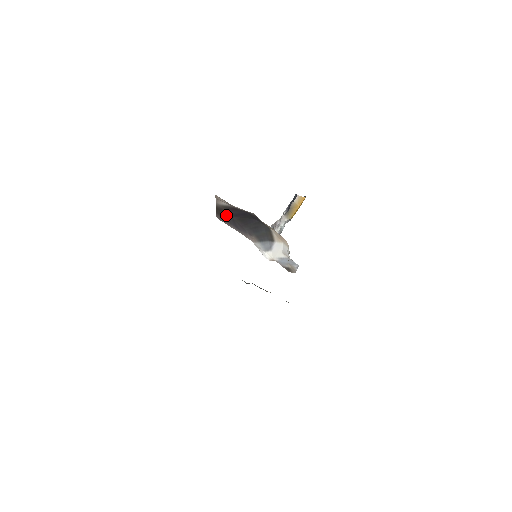
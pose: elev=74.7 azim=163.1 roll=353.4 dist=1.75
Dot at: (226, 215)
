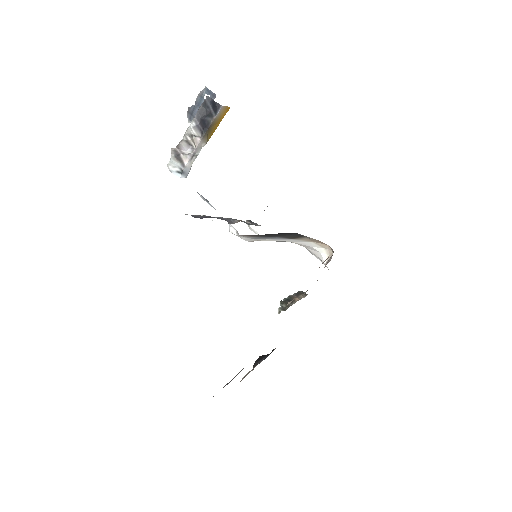
Dot at: occluded
